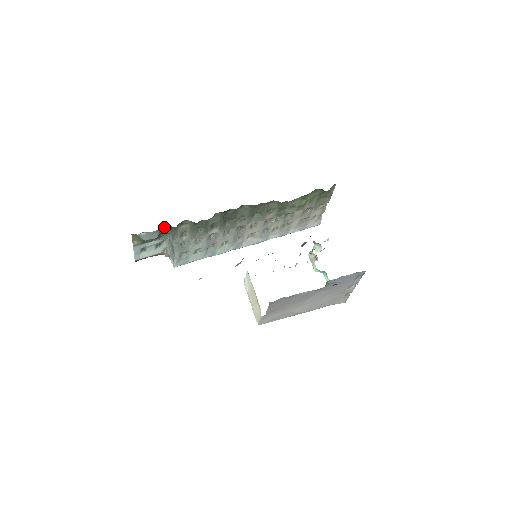
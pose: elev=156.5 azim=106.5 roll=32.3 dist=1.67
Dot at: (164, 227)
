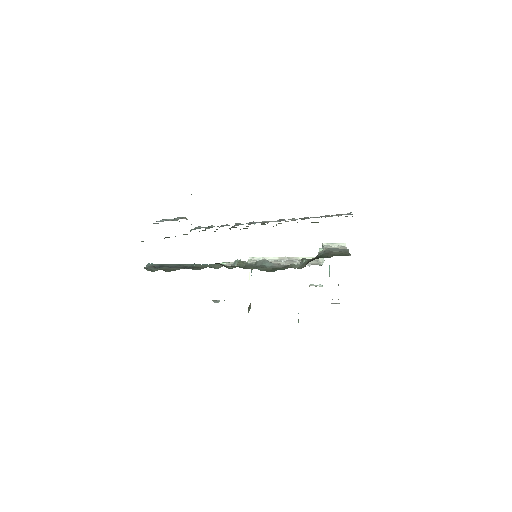
Dot at: occluded
